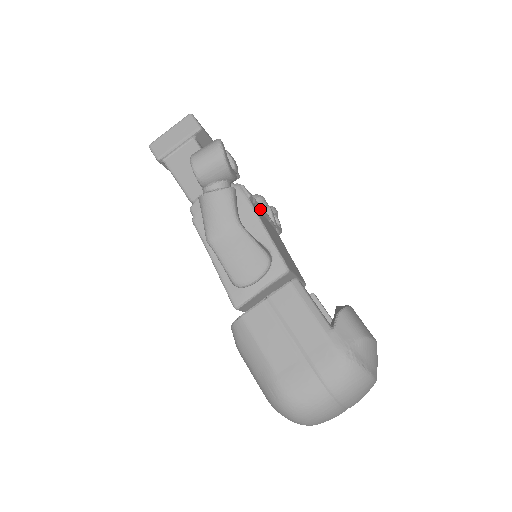
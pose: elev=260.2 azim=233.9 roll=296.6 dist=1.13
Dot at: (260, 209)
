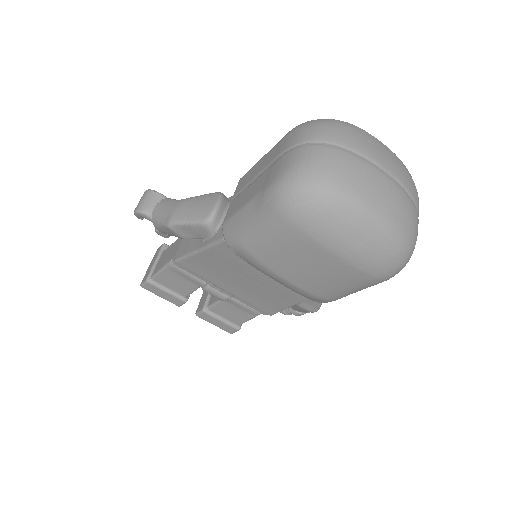
Dot at: occluded
